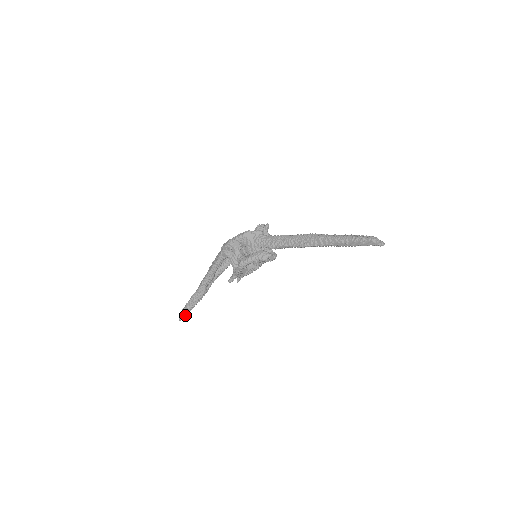
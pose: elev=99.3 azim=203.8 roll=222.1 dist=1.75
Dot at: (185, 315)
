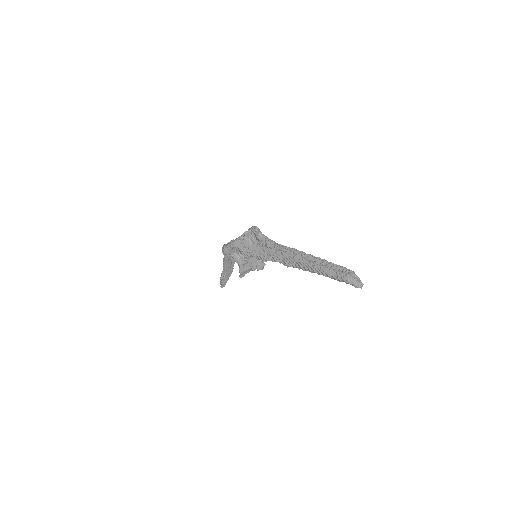
Dot at: (224, 285)
